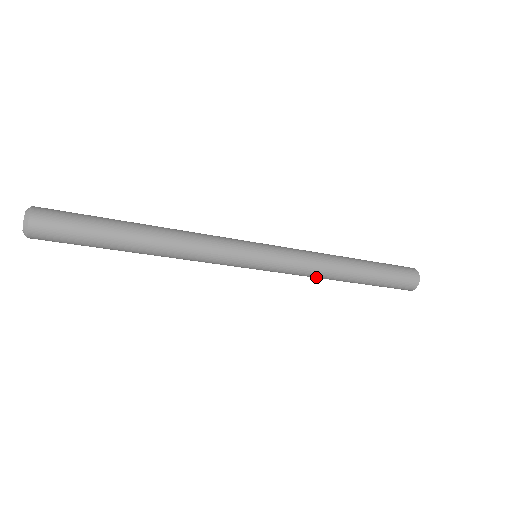
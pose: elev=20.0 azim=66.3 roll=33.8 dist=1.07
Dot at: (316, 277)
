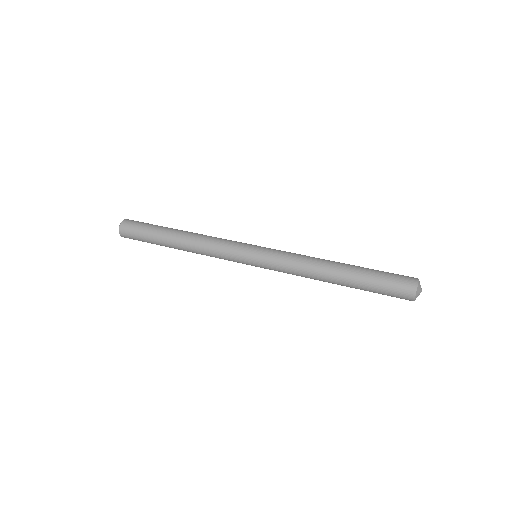
Dot at: occluded
